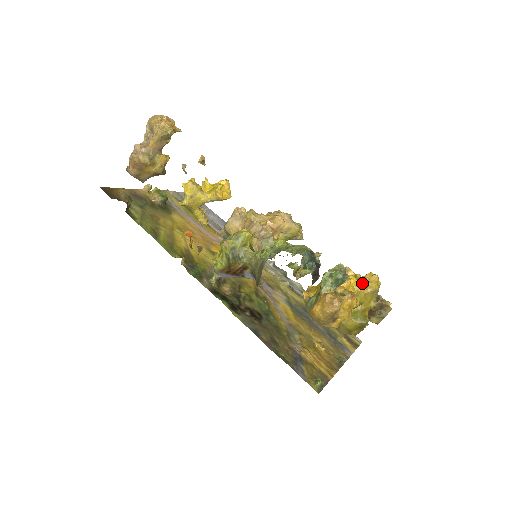
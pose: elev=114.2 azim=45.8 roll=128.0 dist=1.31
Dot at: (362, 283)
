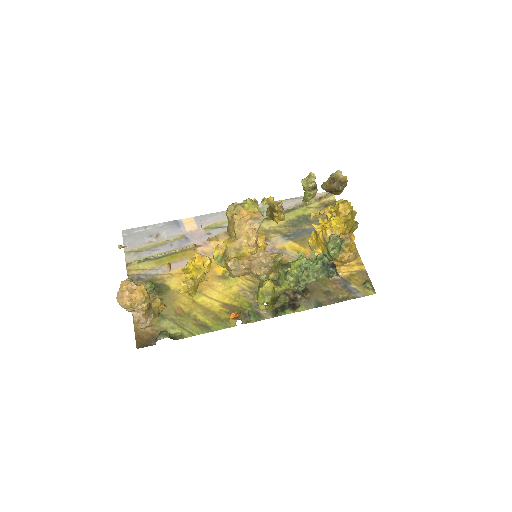
Dot at: (342, 217)
